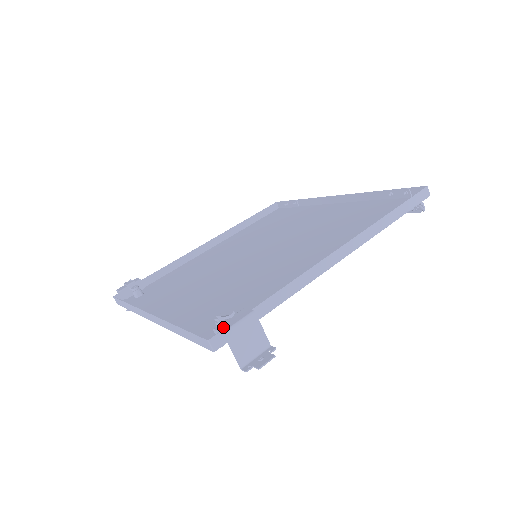
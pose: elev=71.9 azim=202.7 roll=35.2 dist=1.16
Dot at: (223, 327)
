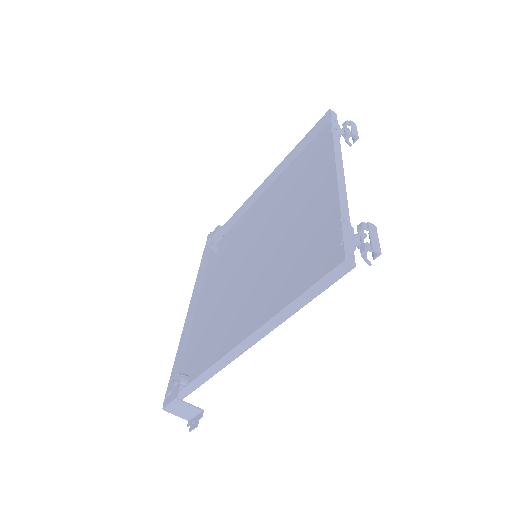
Dot at: (165, 402)
